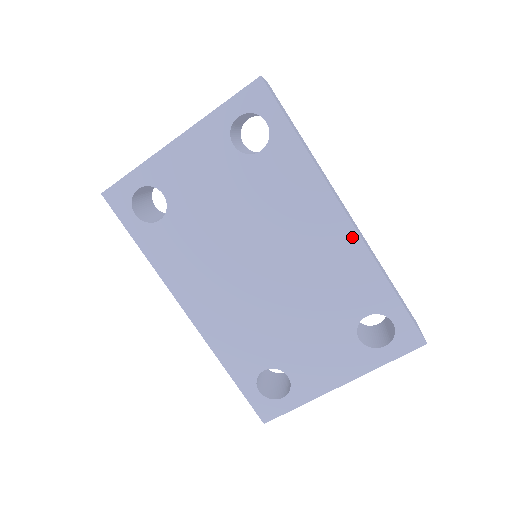
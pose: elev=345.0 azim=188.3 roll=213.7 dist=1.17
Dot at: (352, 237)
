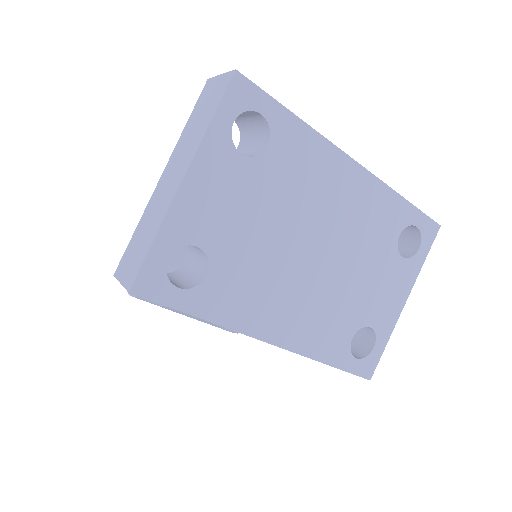
Dot at: (367, 178)
